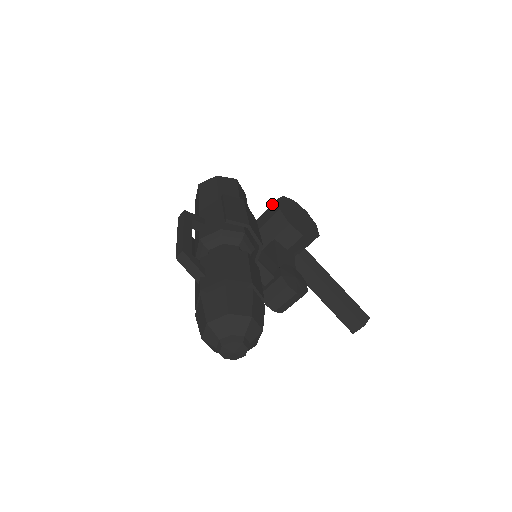
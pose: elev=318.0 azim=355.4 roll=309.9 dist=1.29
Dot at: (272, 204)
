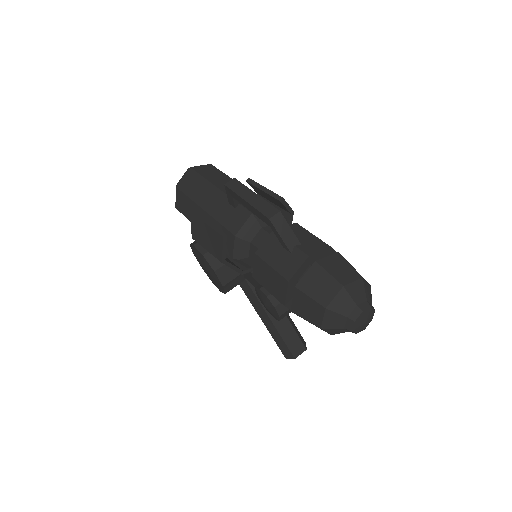
Dot at: occluded
